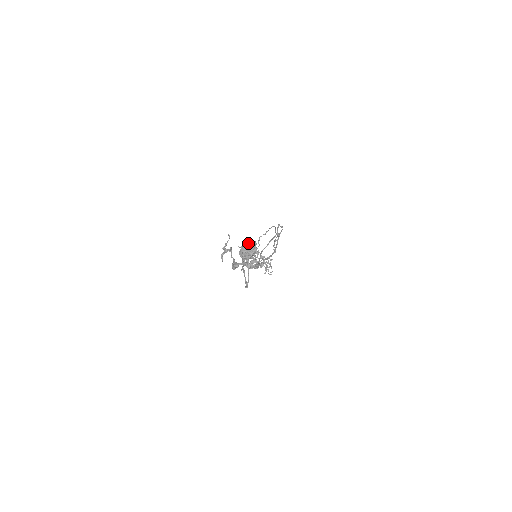
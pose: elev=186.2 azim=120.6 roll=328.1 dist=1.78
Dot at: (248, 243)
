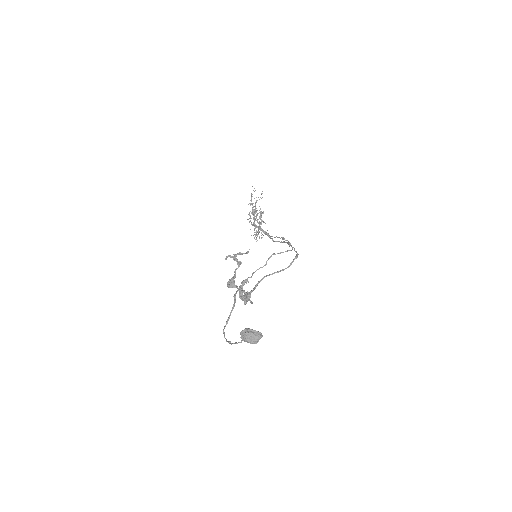
Dot at: (256, 331)
